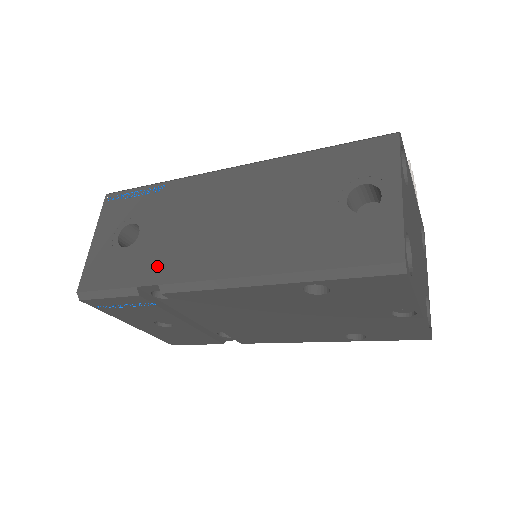
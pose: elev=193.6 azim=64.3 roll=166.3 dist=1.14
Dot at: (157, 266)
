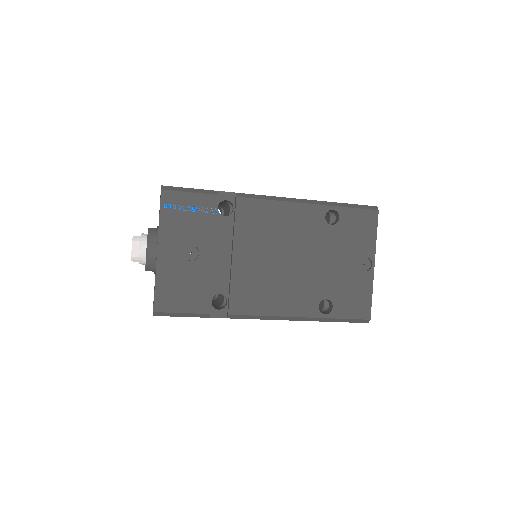
Dot at: occluded
